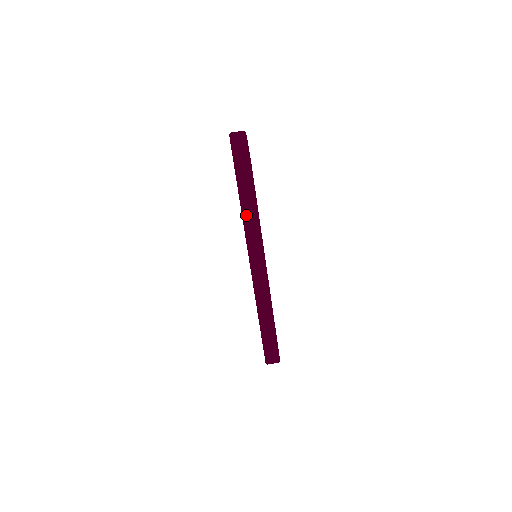
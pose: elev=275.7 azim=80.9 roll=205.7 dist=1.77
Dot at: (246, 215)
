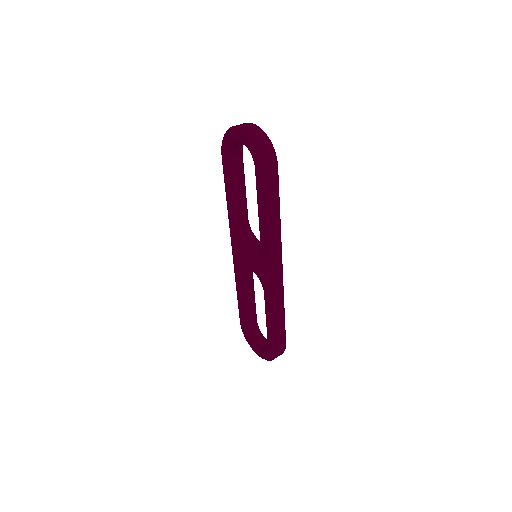
Dot at: (271, 218)
